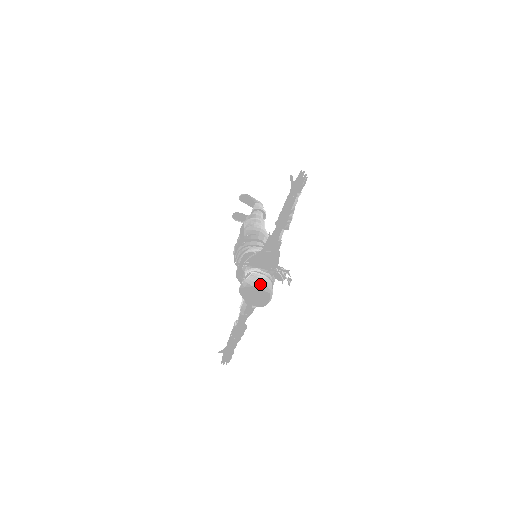
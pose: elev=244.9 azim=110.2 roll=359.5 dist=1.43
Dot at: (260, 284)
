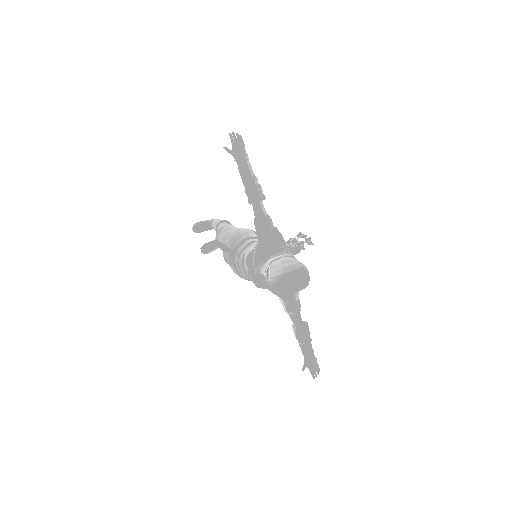
Dot at: (287, 267)
